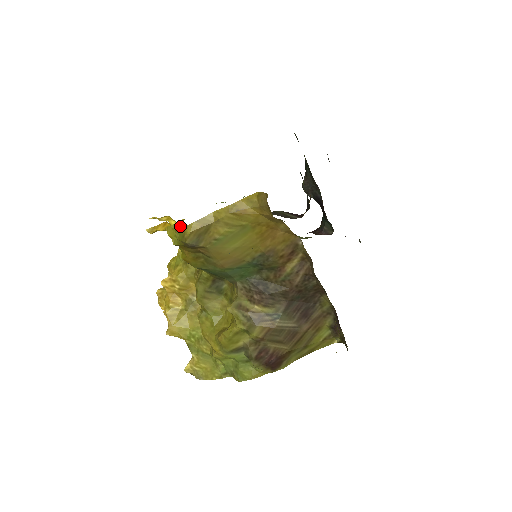
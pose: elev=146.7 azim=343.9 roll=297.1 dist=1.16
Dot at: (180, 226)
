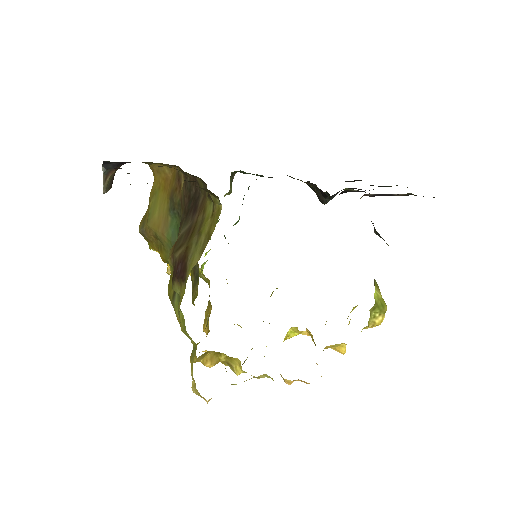
Dot at: occluded
